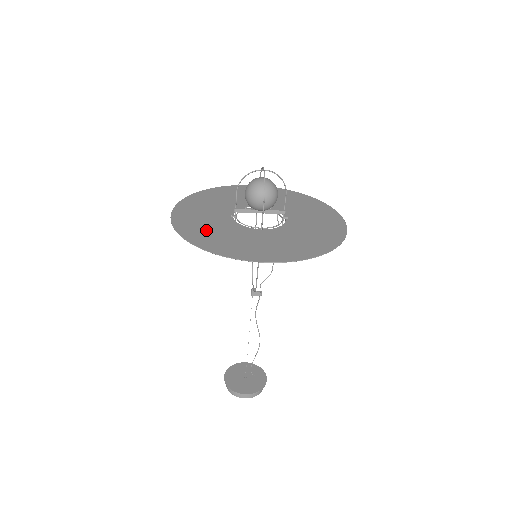
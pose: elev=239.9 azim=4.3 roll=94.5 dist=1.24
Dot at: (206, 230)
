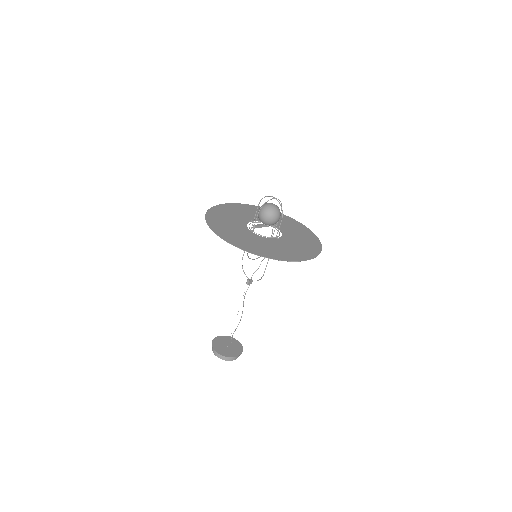
Dot at: (254, 245)
